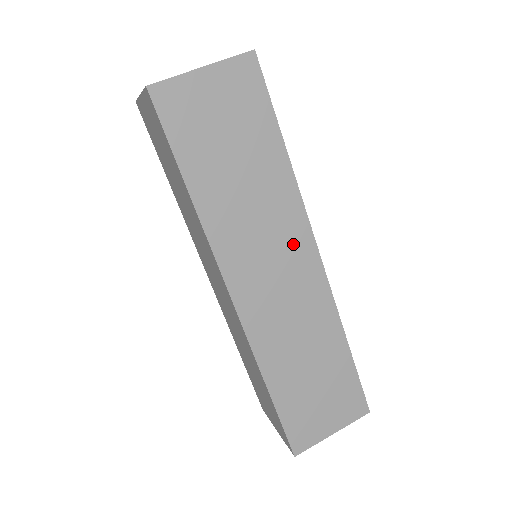
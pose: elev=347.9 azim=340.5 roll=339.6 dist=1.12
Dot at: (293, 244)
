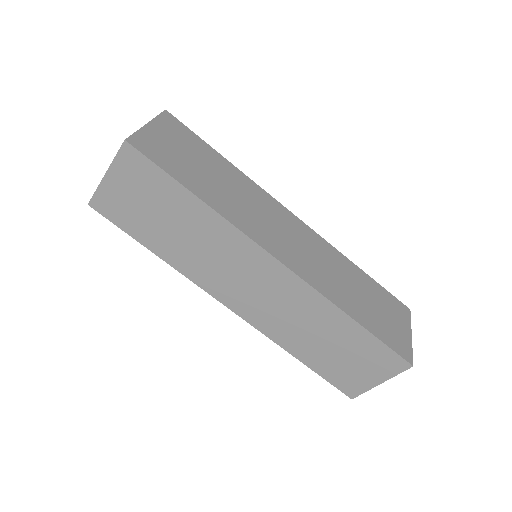
Dot at: (251, 261)
